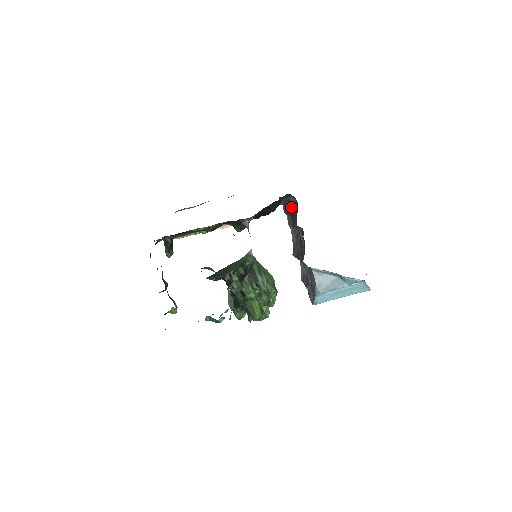
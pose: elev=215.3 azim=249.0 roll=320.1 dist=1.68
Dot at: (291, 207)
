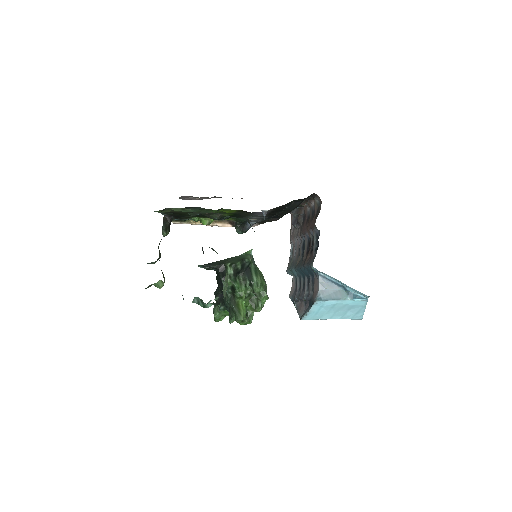
Dot at: (306, 214)
